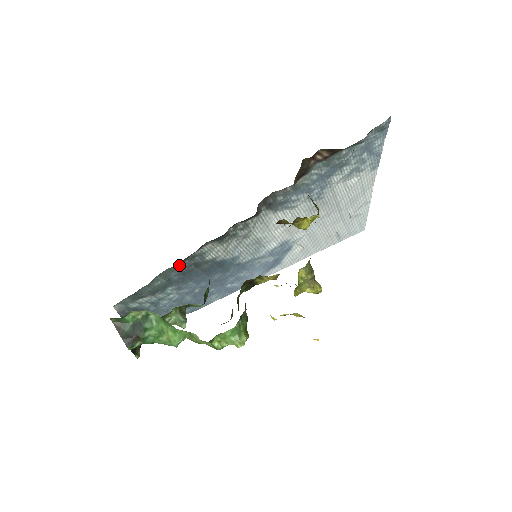
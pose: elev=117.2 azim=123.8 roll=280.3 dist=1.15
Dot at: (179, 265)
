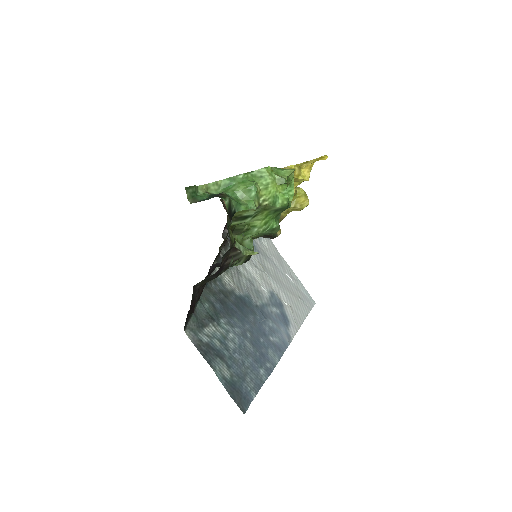
Dot at: (209, 288)
